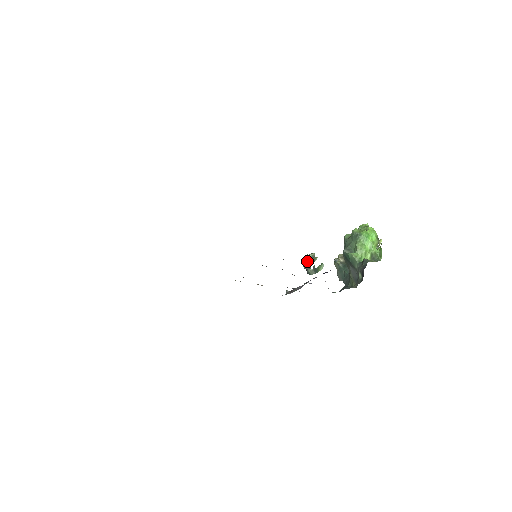
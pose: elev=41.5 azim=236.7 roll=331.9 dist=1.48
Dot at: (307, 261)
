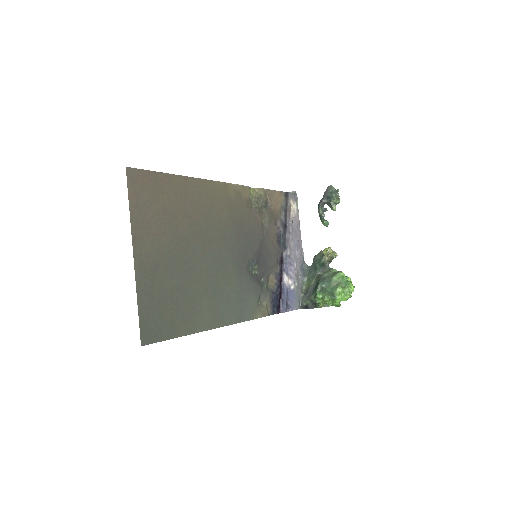
Dot at: (329, 198)
